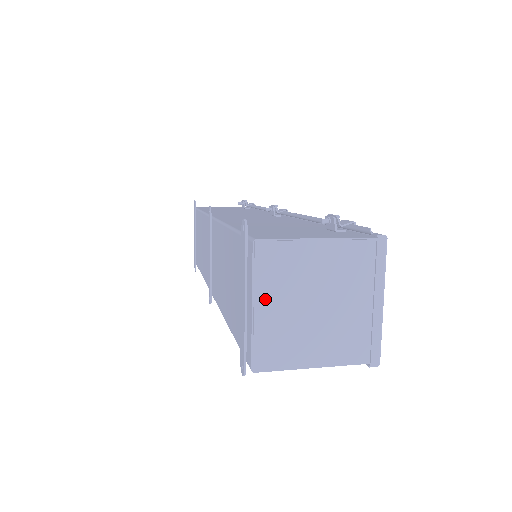
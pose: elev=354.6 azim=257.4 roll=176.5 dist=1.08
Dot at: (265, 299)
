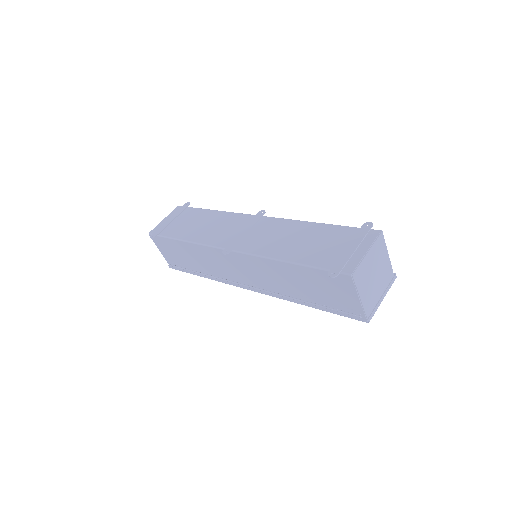
Dot at: (371, 253)
